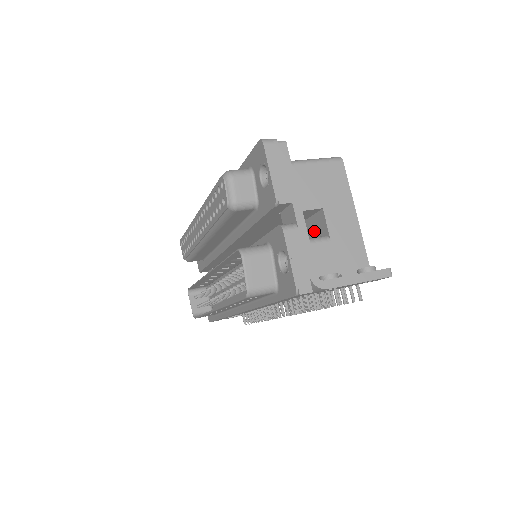
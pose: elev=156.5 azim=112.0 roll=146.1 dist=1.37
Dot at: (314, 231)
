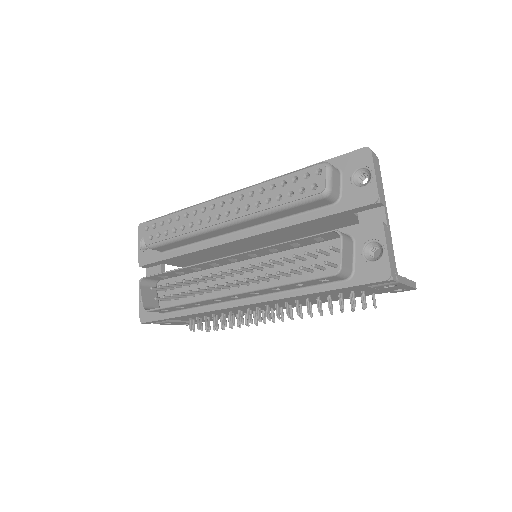
Dot at: occluded
